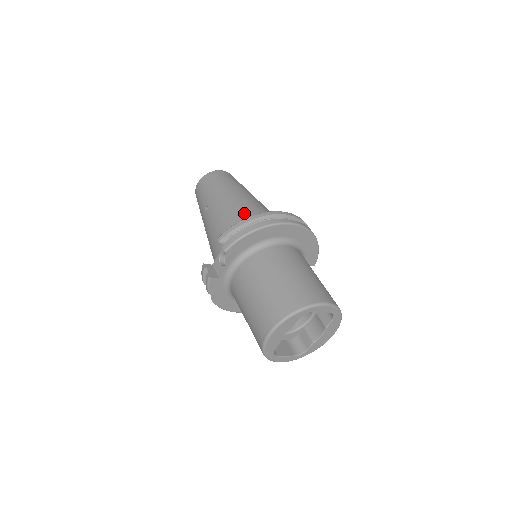
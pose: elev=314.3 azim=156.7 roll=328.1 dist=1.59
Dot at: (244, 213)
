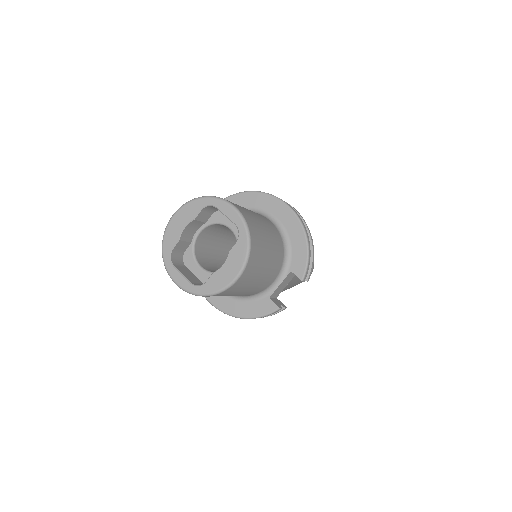
Dot at: occluded
